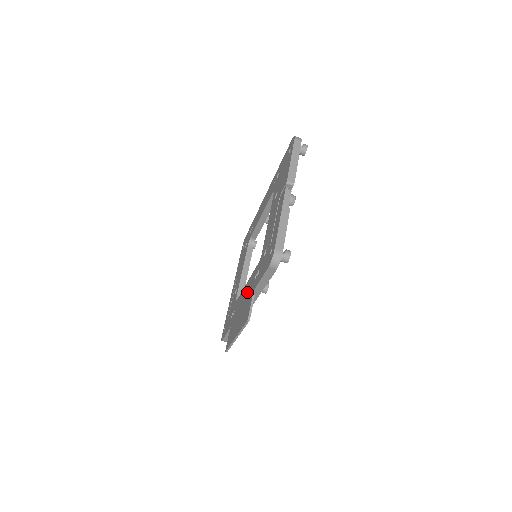
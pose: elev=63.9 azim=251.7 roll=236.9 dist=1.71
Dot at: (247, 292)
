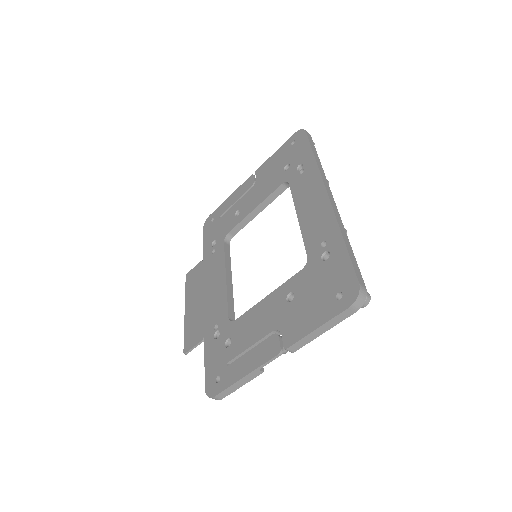
Dot at: (213, 302)
